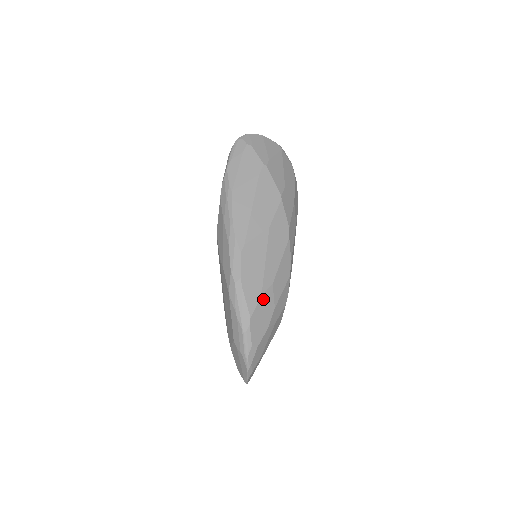
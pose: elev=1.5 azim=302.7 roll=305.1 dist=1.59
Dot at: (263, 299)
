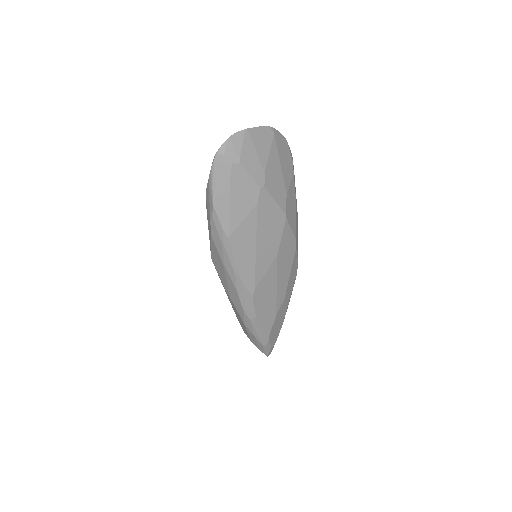
Dot at: (278, 315)
